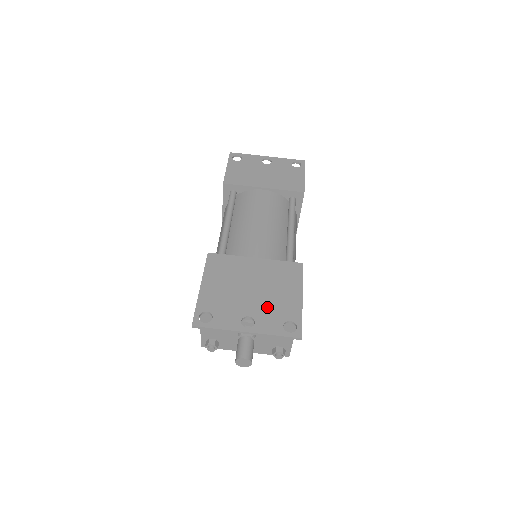
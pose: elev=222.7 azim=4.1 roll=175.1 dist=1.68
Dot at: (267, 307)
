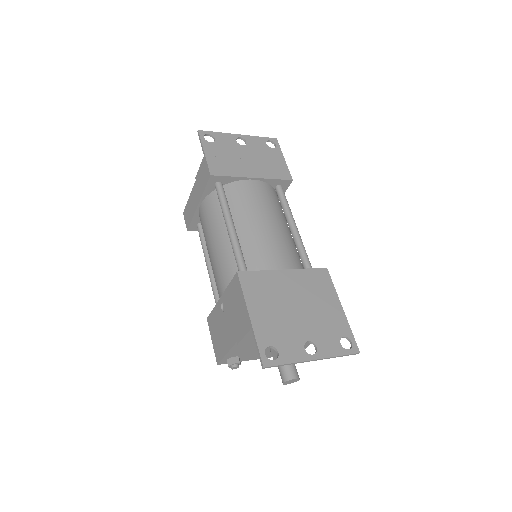
Dot at: (319, 326)
